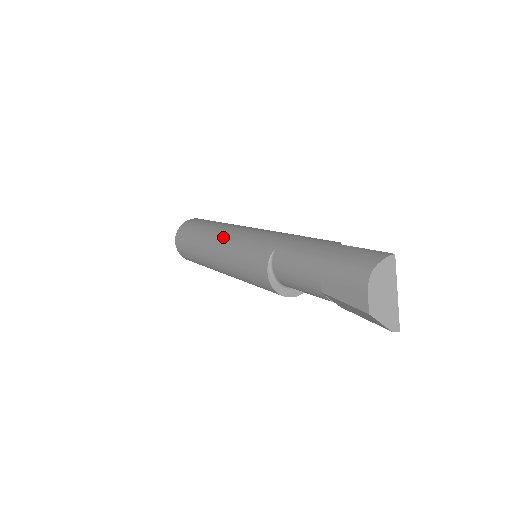
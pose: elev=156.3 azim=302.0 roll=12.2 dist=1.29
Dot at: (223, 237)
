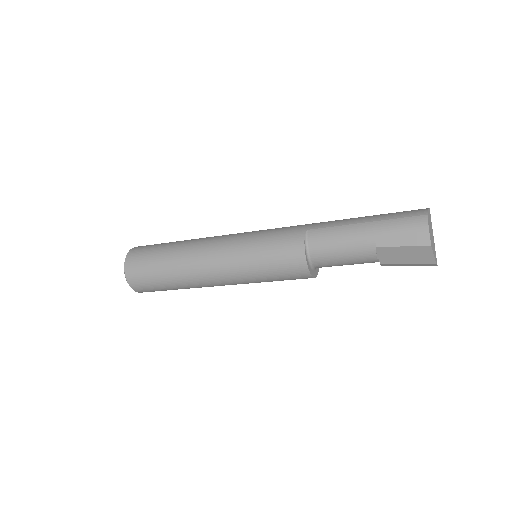
Dot at: (220, 241)
